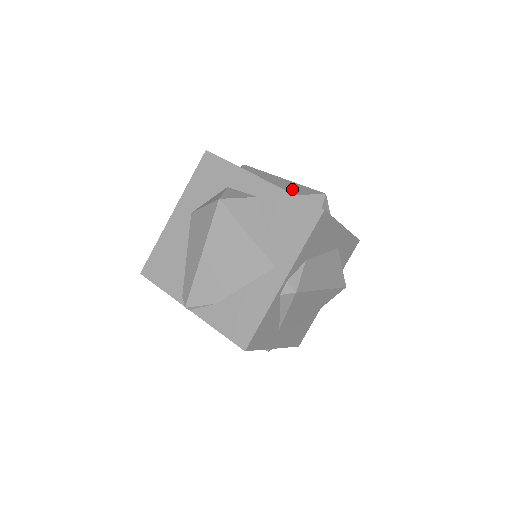
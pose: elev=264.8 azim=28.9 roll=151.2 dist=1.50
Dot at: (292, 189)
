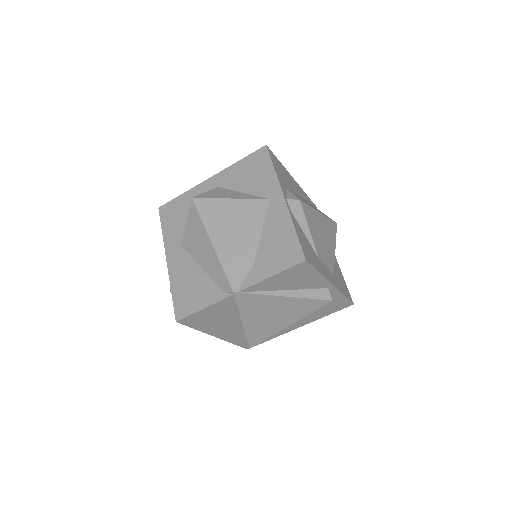
Dot at: occluded
